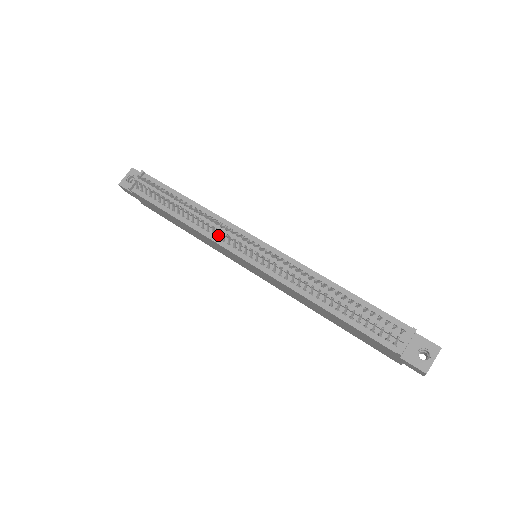
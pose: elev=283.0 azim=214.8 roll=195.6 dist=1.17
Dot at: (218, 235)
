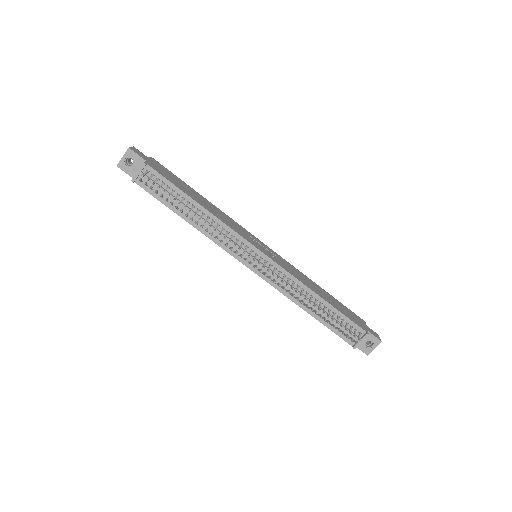
Dot at: occluded
